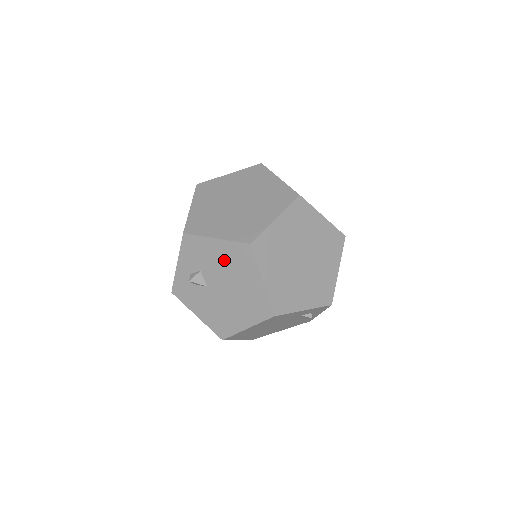
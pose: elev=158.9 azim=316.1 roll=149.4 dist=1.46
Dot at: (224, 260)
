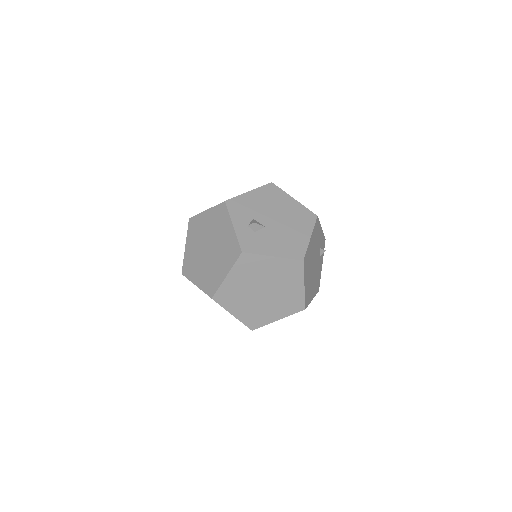
Dot at: (264, 201)
